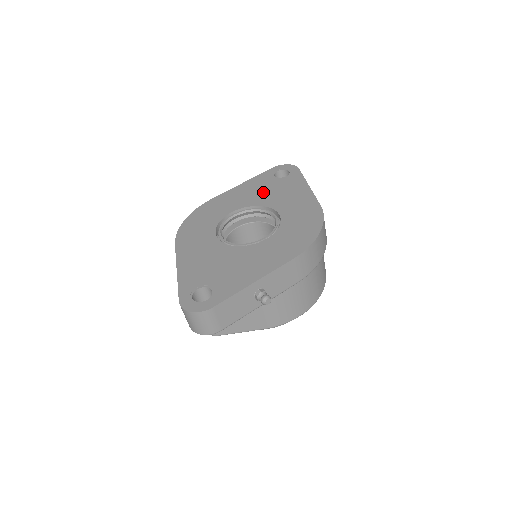
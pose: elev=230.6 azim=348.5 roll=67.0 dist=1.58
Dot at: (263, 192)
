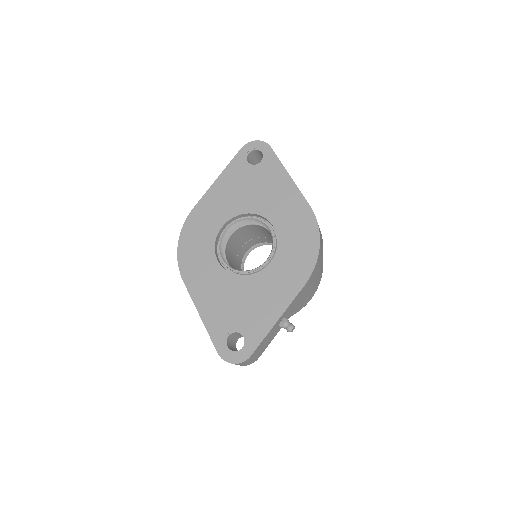
Dot at: (244, 191)
